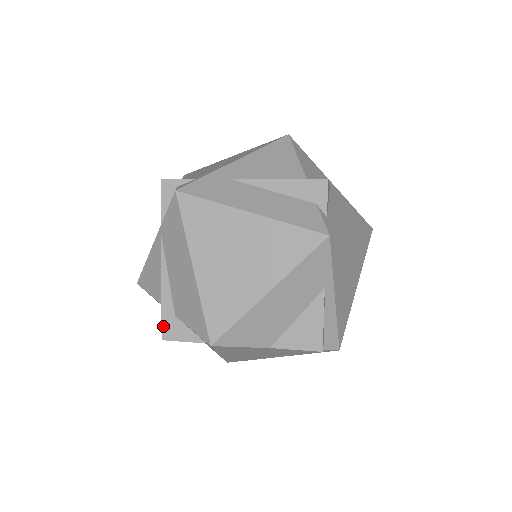
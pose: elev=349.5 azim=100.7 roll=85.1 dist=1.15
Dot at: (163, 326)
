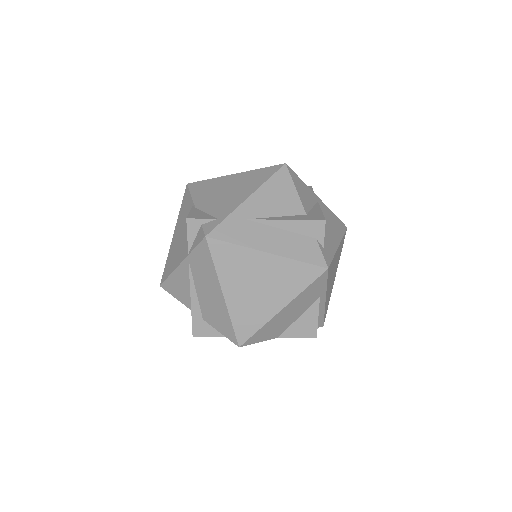
Dot at: (193, 327)
